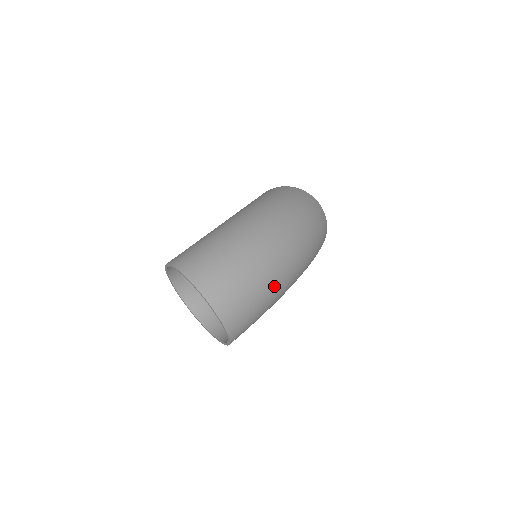
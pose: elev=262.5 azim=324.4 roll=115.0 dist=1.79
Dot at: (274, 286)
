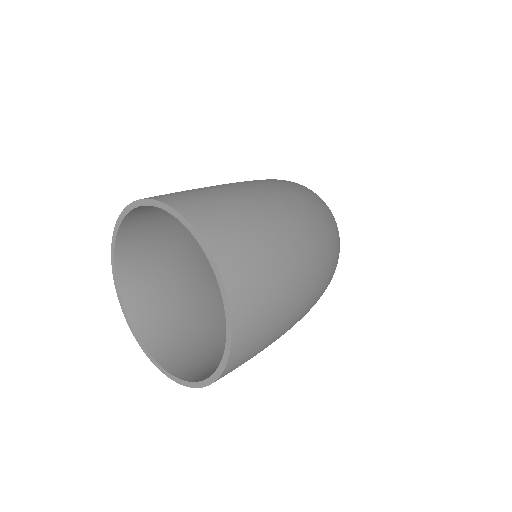
Dot at: (304, 304)
